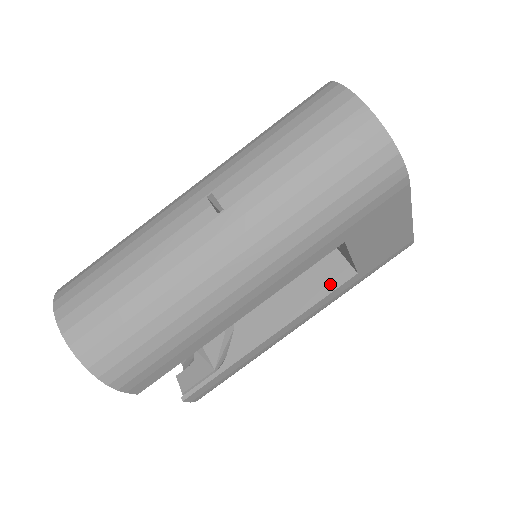
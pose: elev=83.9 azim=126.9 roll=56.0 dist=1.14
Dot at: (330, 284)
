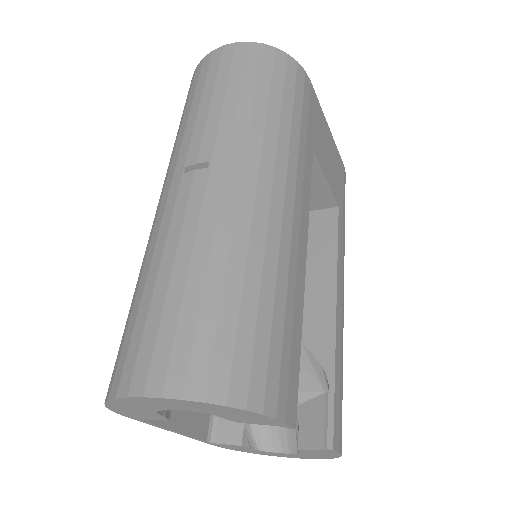
Dot at: (330, 232)
